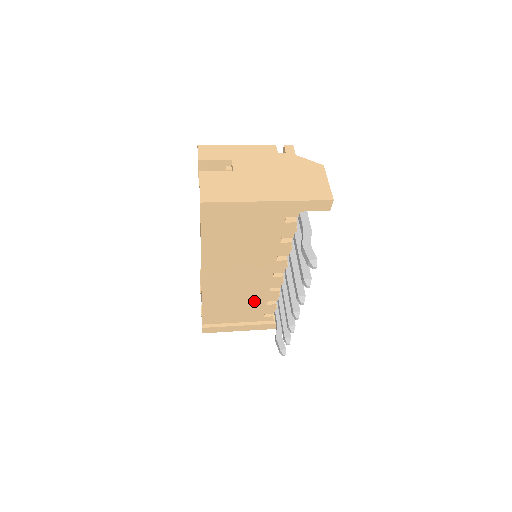
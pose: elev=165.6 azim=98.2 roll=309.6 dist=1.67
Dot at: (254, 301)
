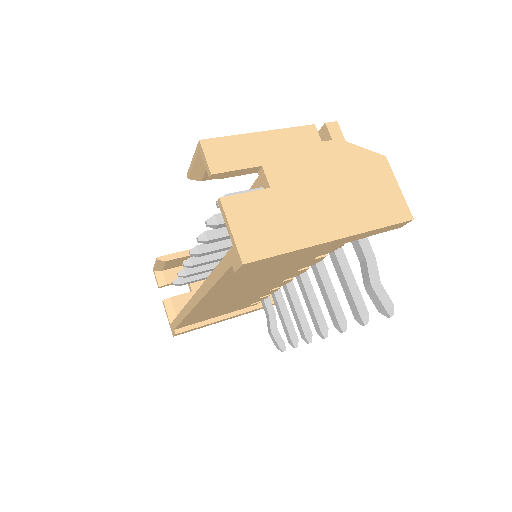
Dot at: (246, 300)
